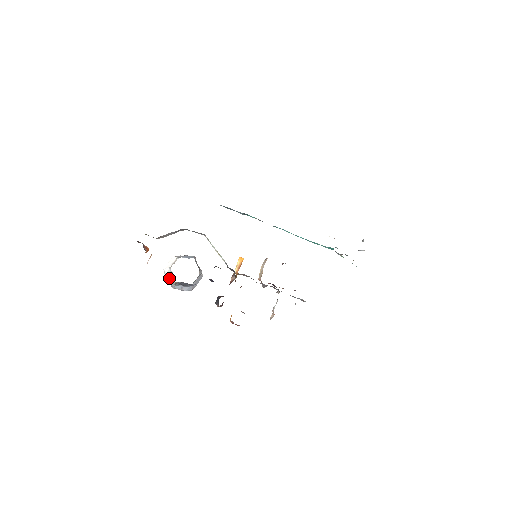
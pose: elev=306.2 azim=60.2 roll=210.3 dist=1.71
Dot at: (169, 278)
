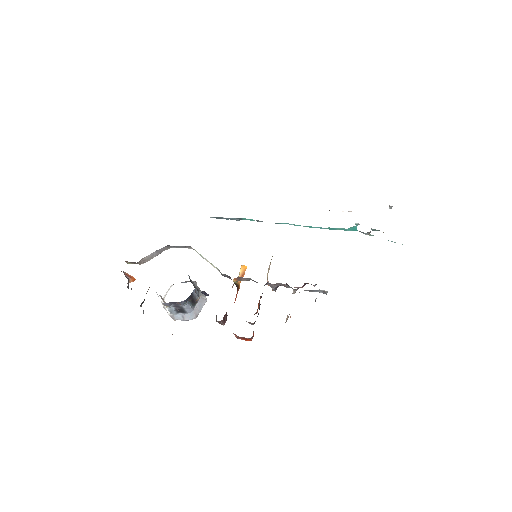
Dot at: (167, 309)
